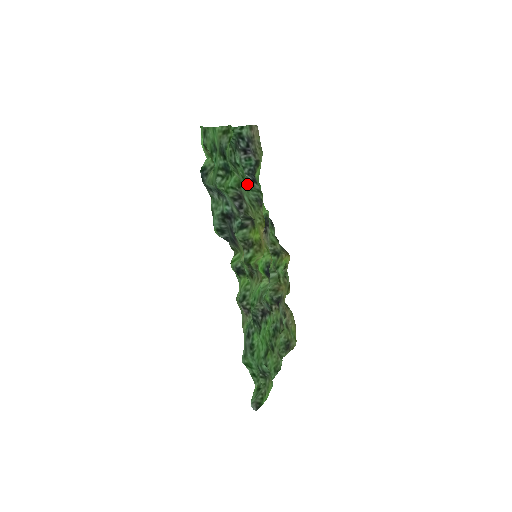
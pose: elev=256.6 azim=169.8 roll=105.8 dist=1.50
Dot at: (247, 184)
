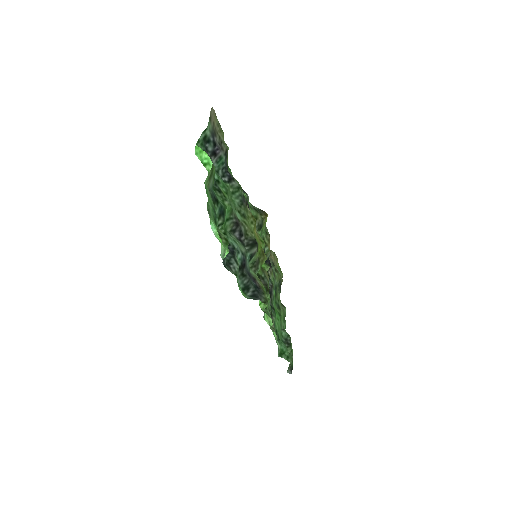
Dot at: (229, 192)
